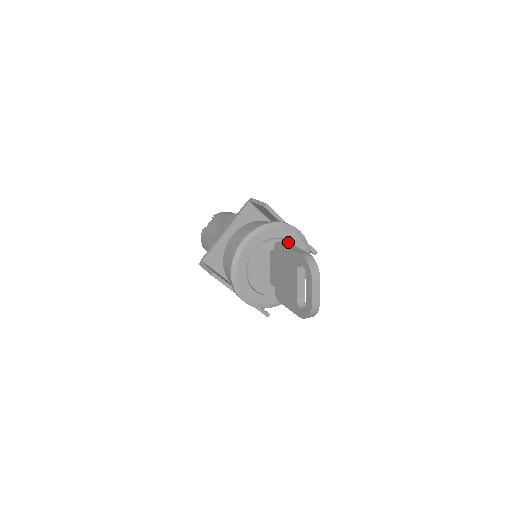
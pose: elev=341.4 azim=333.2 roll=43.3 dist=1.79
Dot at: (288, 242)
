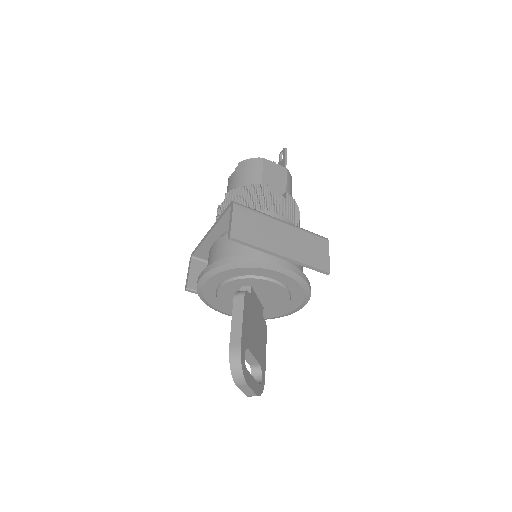
Dot at: (265, 280)
